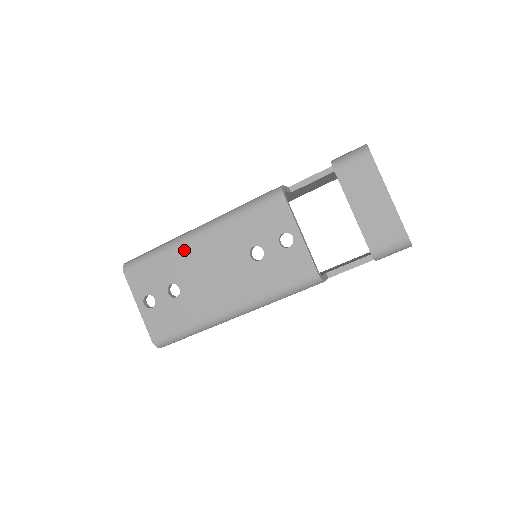
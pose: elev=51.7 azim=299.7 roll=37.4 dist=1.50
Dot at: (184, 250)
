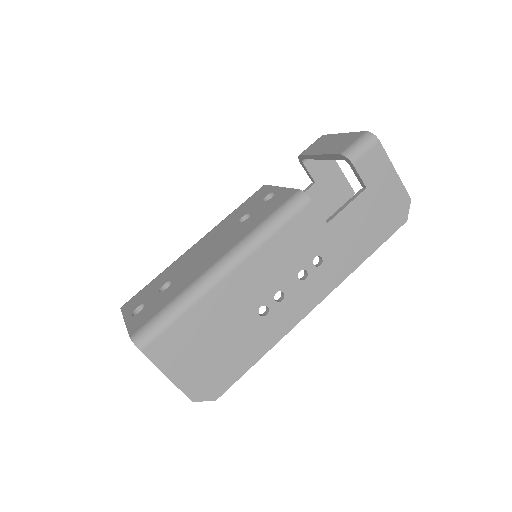
Dot at: (181, 258)
